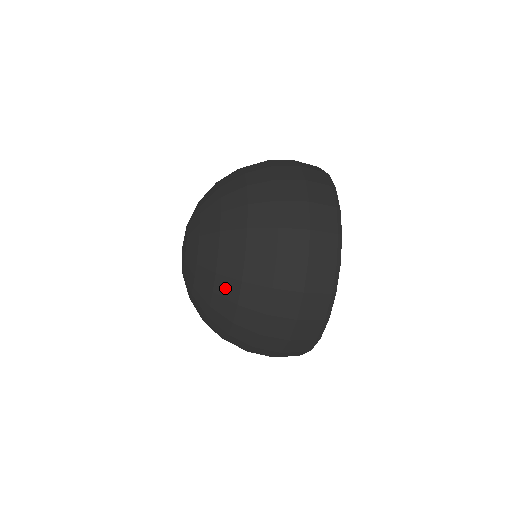
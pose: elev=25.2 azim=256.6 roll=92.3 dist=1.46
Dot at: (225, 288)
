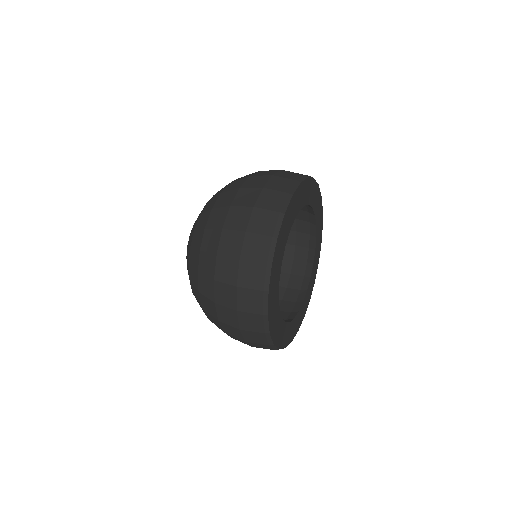
Dot at: (193, 277)
